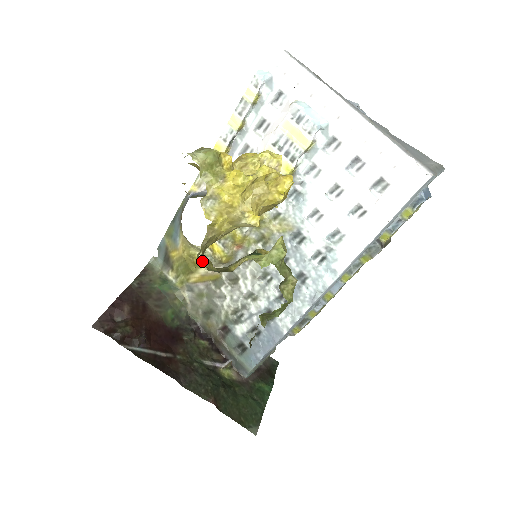
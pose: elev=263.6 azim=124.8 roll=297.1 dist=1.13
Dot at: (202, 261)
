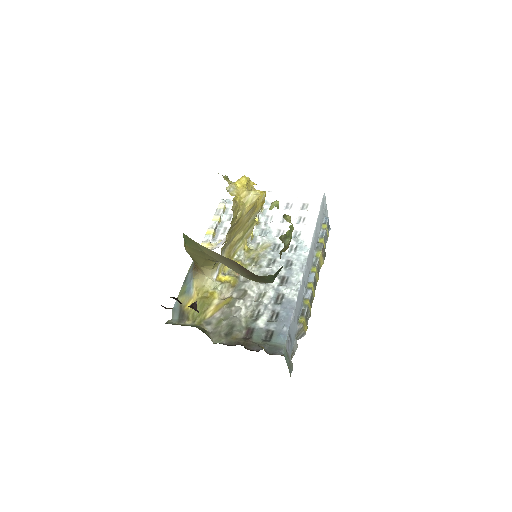
Dot at: occluded
